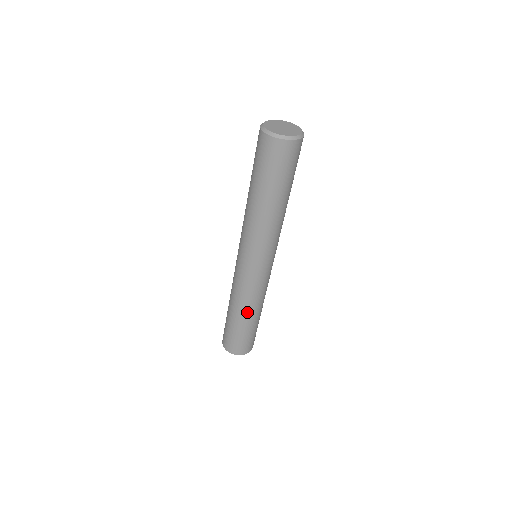
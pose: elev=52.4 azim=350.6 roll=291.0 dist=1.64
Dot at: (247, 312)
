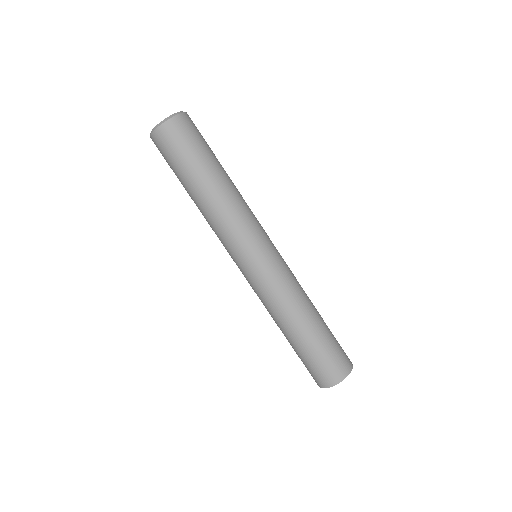
Dot at: (292, 321)
